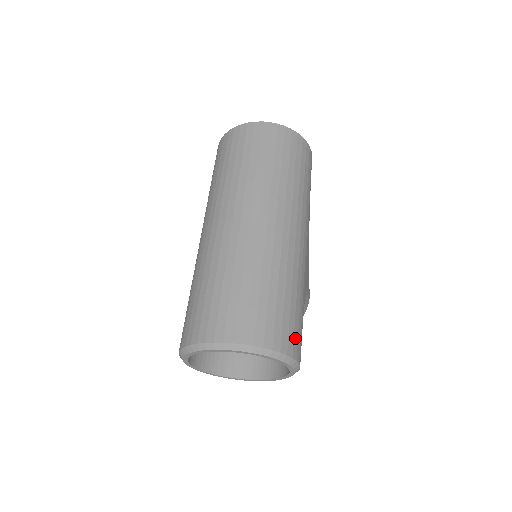
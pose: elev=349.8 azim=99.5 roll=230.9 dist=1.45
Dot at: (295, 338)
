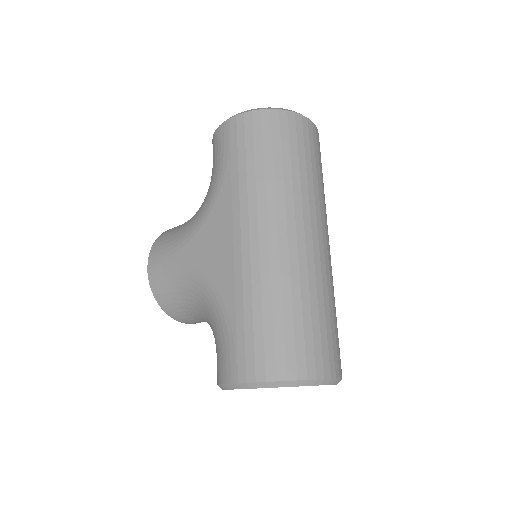
Dot at: occluded
